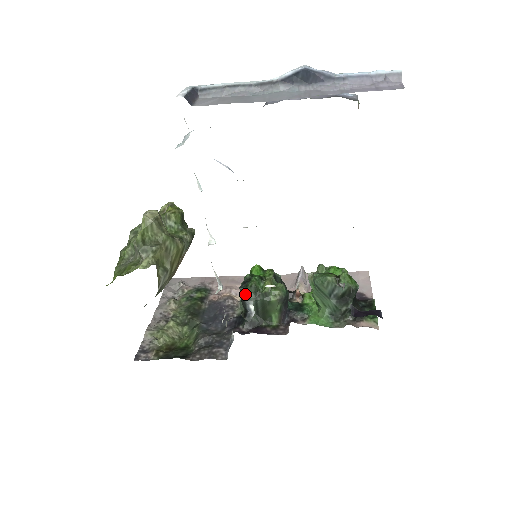
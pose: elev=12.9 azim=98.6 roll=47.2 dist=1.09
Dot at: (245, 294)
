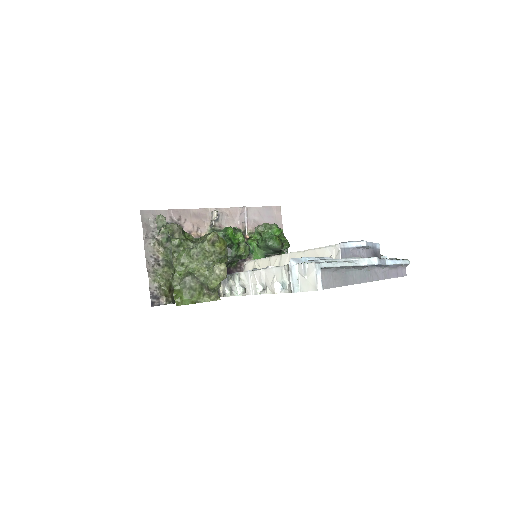
Dot at: (228, 258)
